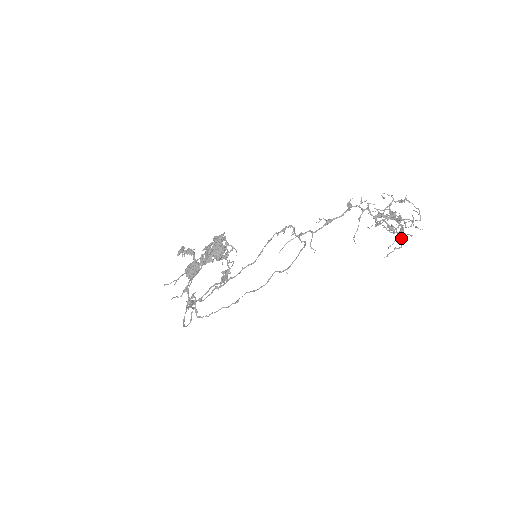
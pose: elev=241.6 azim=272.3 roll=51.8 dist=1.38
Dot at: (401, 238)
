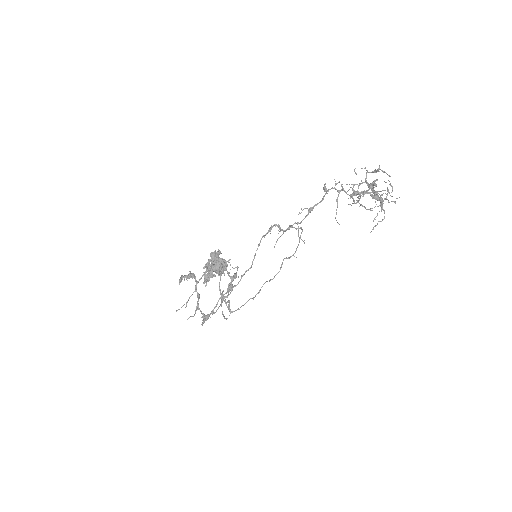
Dot at: (382, 209)
